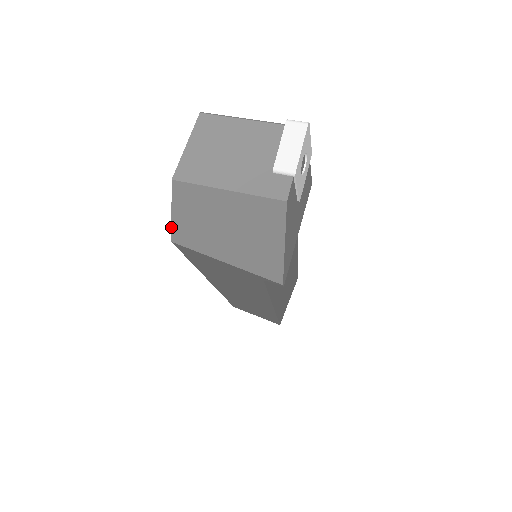
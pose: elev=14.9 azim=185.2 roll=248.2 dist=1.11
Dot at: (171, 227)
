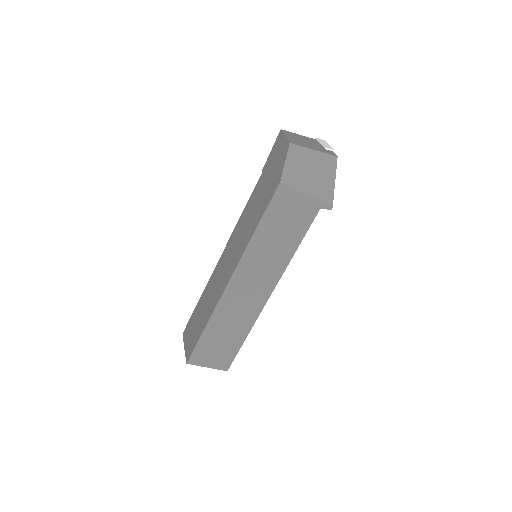
Dot at: (282, 172)
